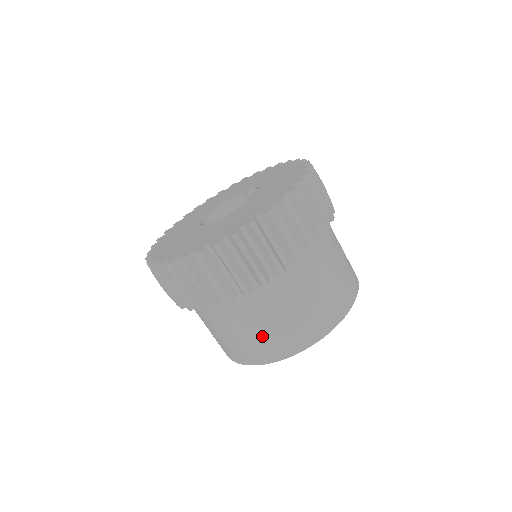
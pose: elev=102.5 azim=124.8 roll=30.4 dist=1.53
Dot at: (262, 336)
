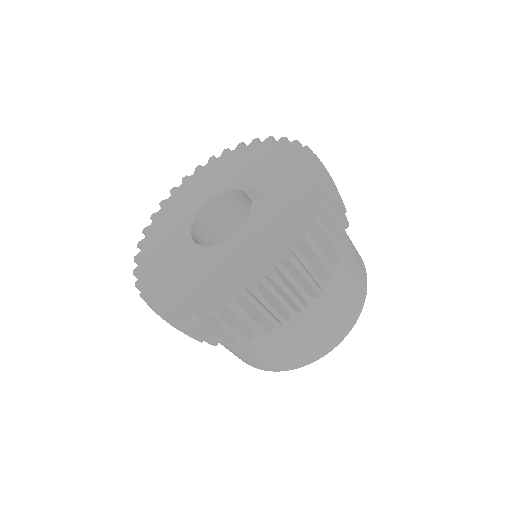
Dot at: (264, 358)
